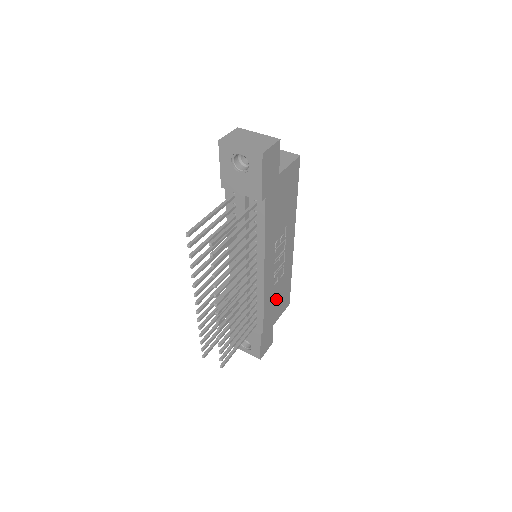
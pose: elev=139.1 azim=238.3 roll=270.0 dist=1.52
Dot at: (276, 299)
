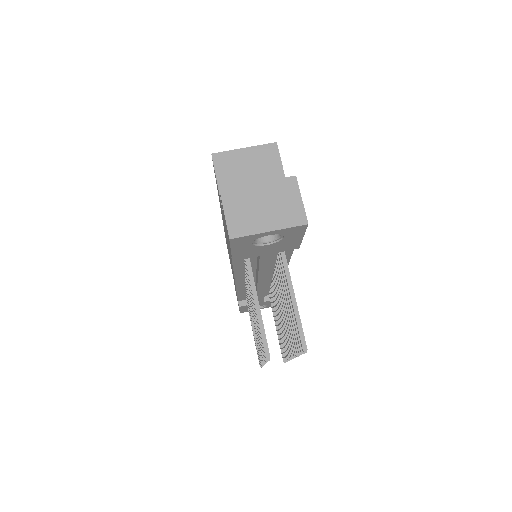
Dot at: occluded
